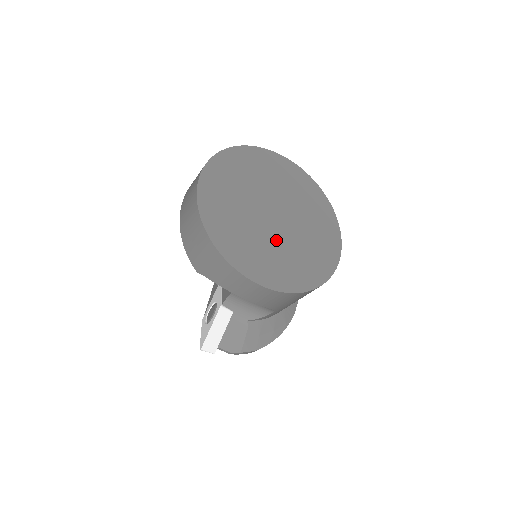
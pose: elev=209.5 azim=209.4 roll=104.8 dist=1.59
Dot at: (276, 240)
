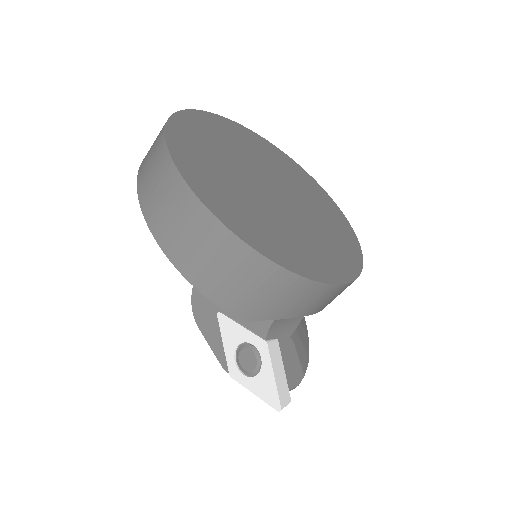
Dot at: (302, 220)
